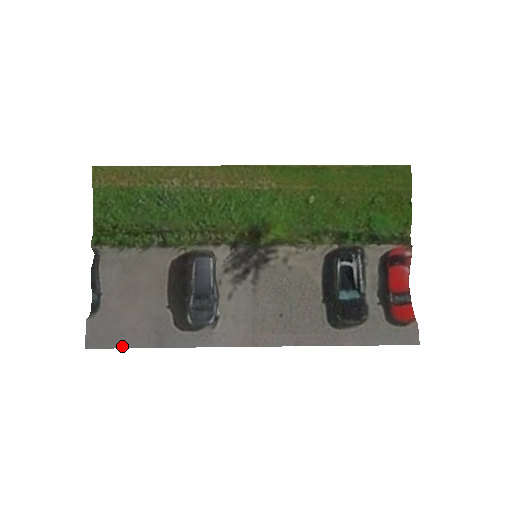
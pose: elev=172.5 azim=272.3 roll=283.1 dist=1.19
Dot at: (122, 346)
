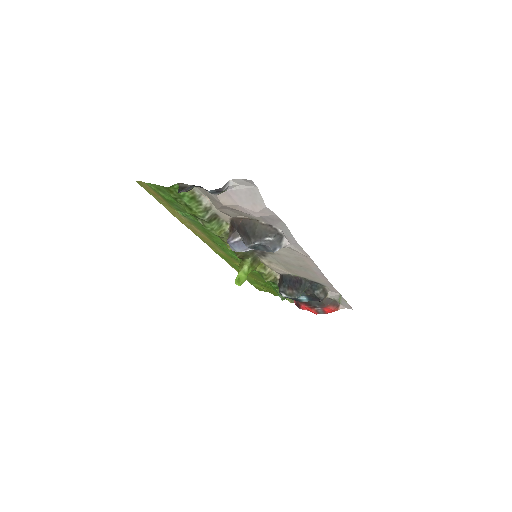
Dot at: (263, 203)
